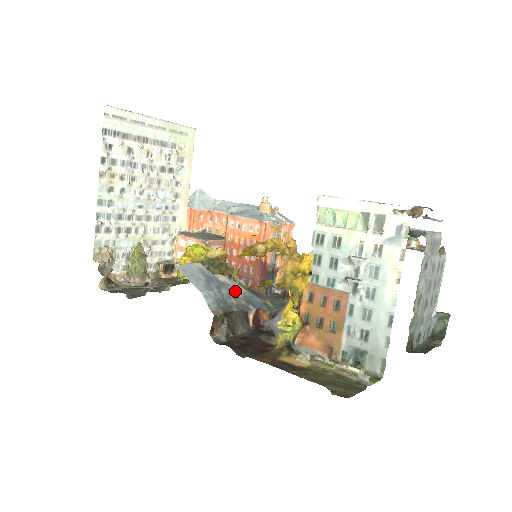
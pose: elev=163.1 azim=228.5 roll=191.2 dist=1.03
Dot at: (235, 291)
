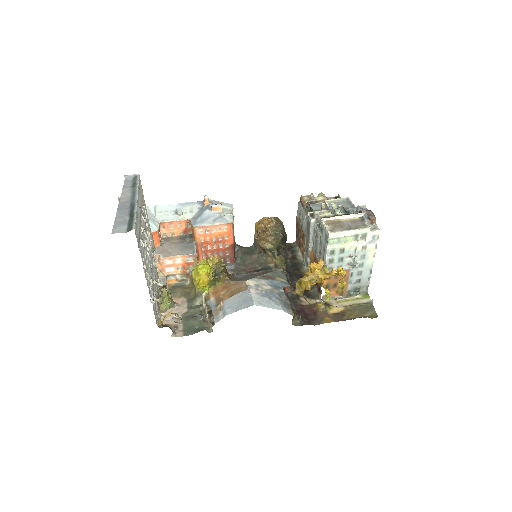
Dot at: (265, 287)
